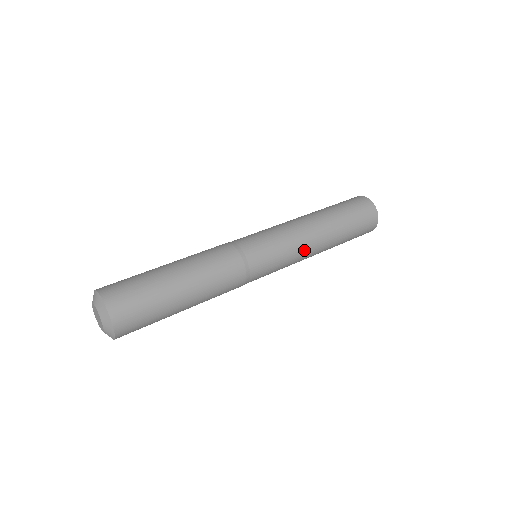
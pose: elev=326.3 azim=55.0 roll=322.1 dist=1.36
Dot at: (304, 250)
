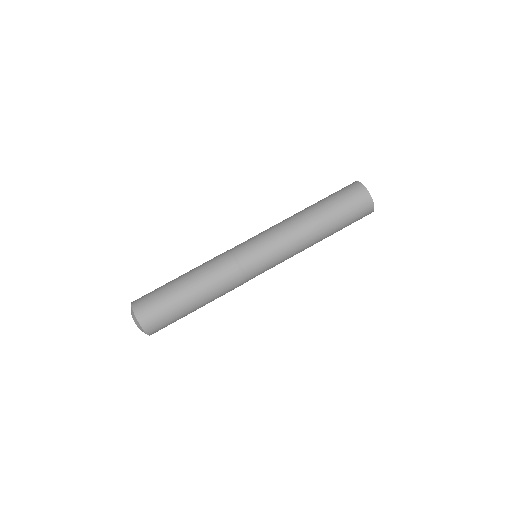
Dot at: (296, 248)
